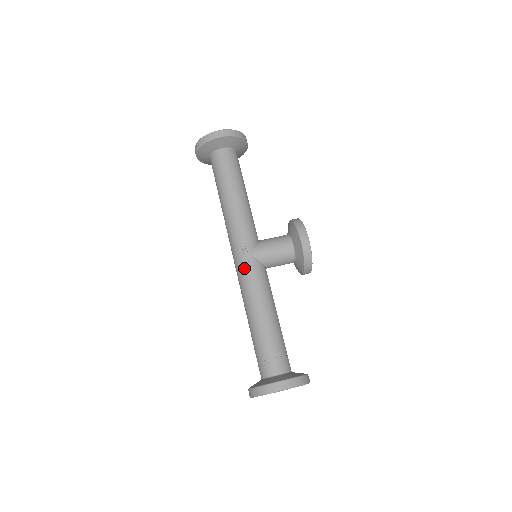
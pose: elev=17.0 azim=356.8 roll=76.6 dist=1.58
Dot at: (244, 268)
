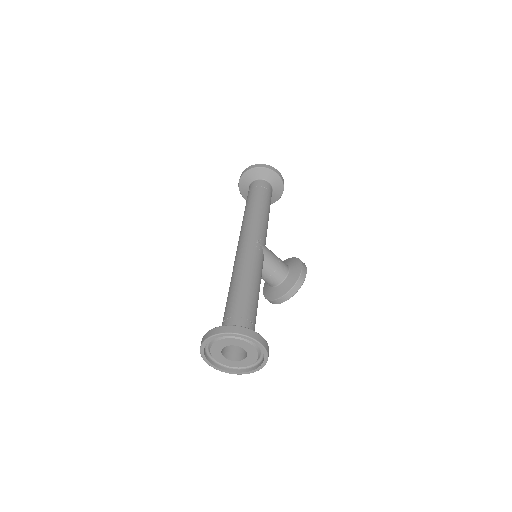
Dot at: (253, 249)
